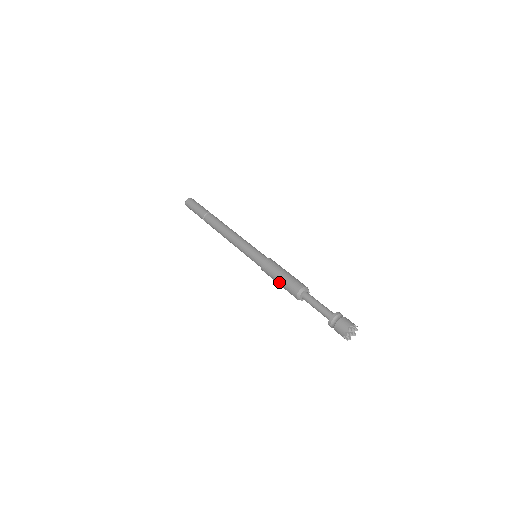
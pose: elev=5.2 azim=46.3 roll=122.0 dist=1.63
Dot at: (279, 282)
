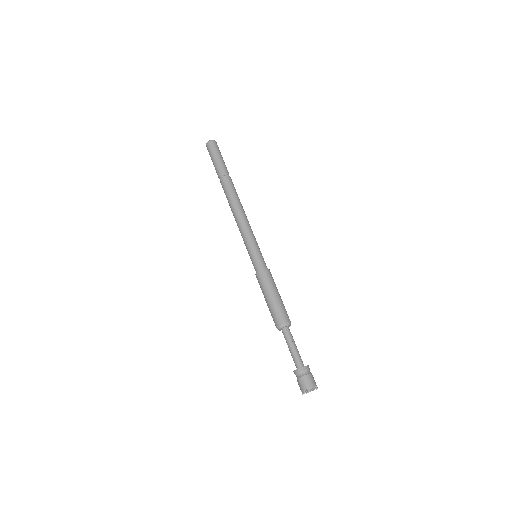
Dot at: (272, 299)
